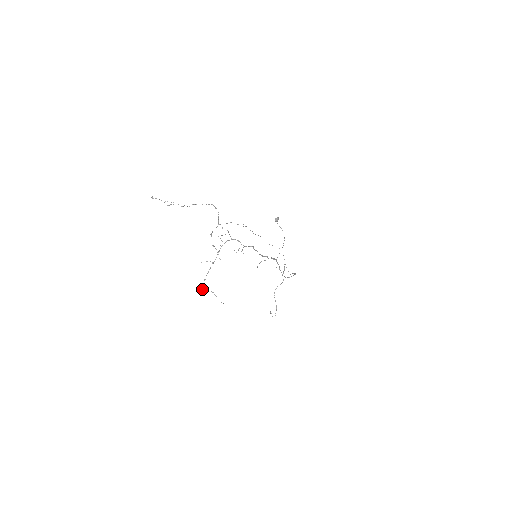
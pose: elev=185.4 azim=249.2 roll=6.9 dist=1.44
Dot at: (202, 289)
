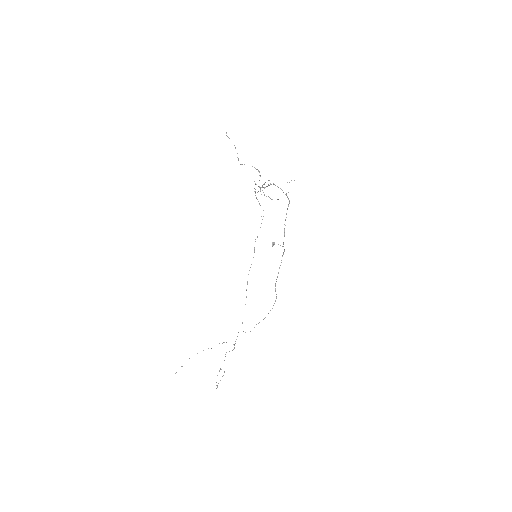
Dot at: (263, 184)
